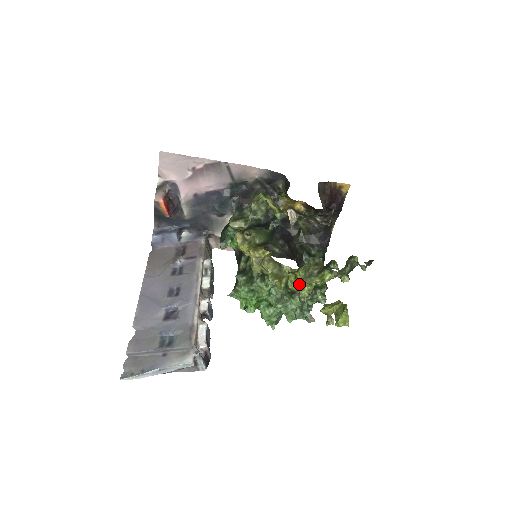
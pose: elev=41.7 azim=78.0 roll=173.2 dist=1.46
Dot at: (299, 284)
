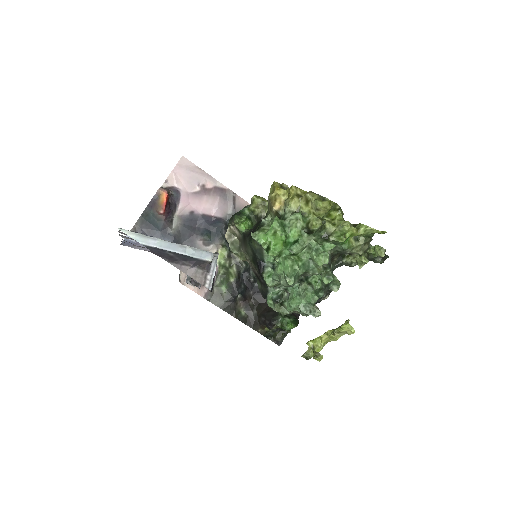
Dot at: (339, 221)
